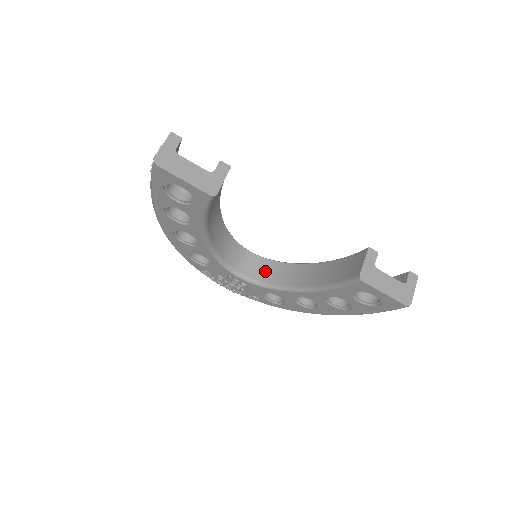
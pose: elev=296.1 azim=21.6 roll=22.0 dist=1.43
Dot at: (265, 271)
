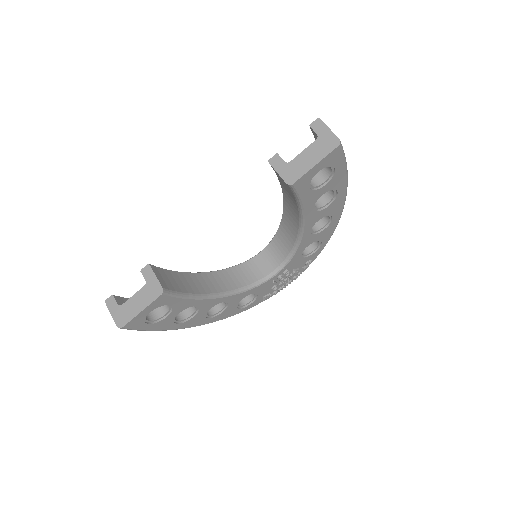
Dot at: (280, 248)
